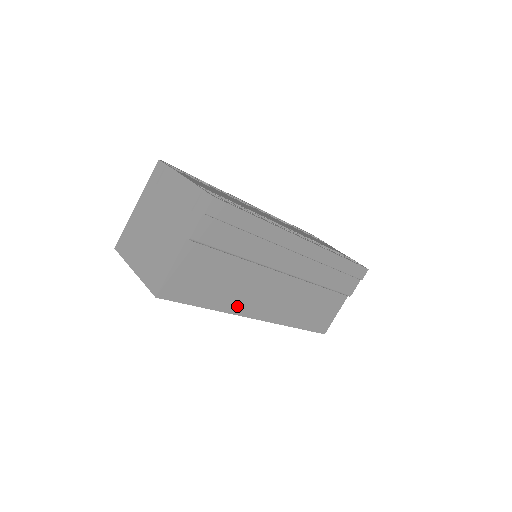
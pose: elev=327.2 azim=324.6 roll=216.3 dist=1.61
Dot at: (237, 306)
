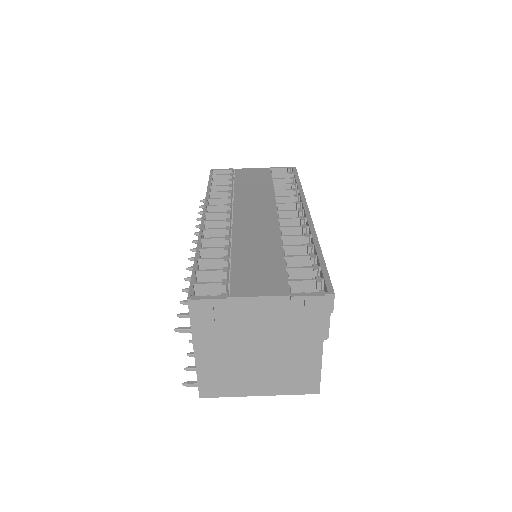
Dot at: occluded
